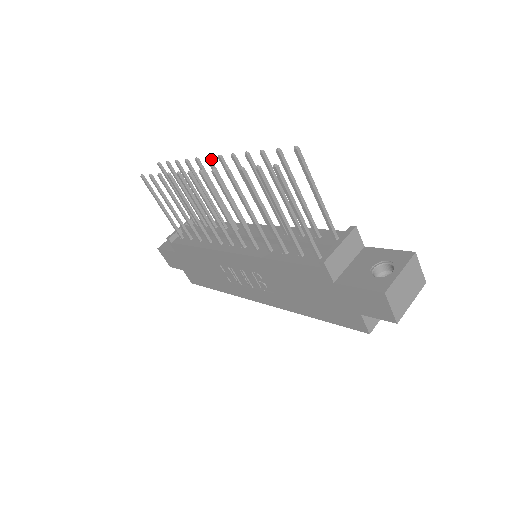
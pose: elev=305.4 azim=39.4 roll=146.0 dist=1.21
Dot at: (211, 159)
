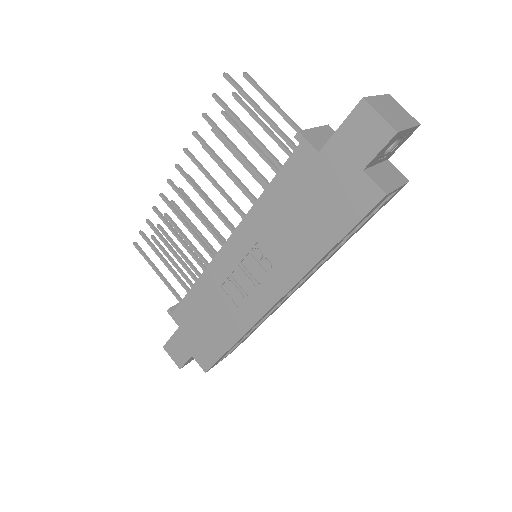
Dot at: (190, 176)
